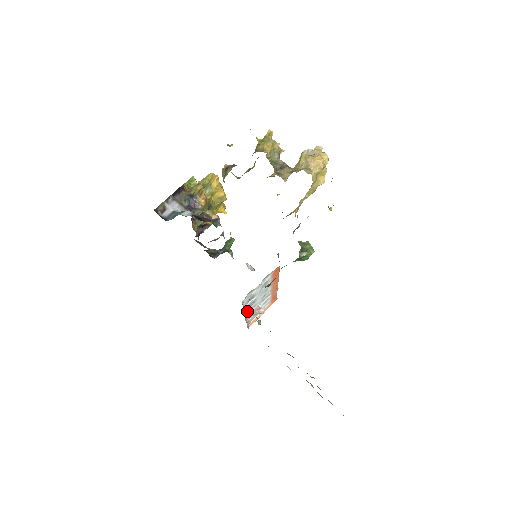
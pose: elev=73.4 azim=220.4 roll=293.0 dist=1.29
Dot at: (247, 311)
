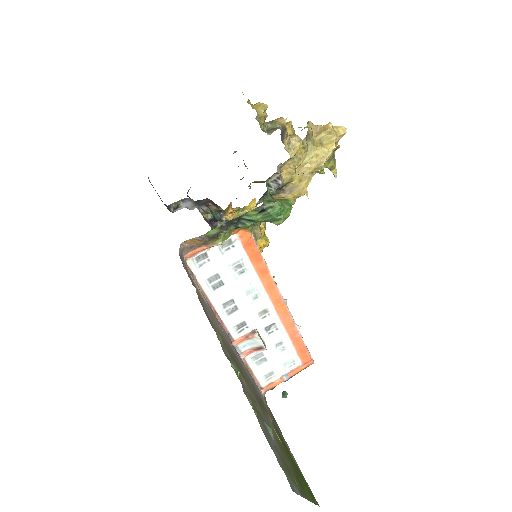
Dot at: (229, 323)
